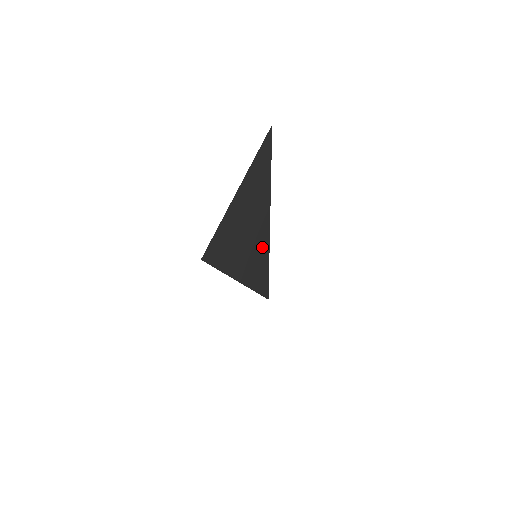
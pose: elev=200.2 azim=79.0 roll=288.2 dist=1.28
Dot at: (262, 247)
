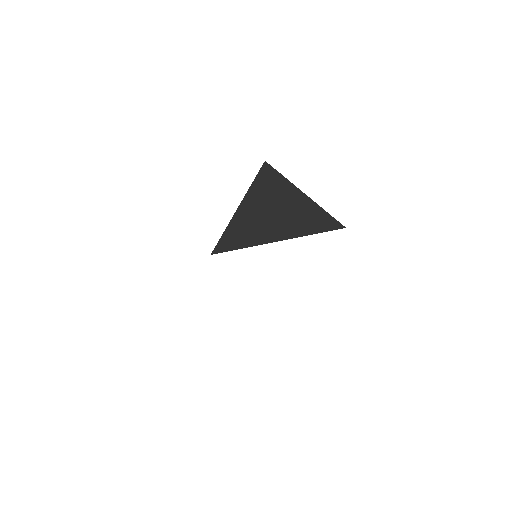
Dot at: (311, 211)
